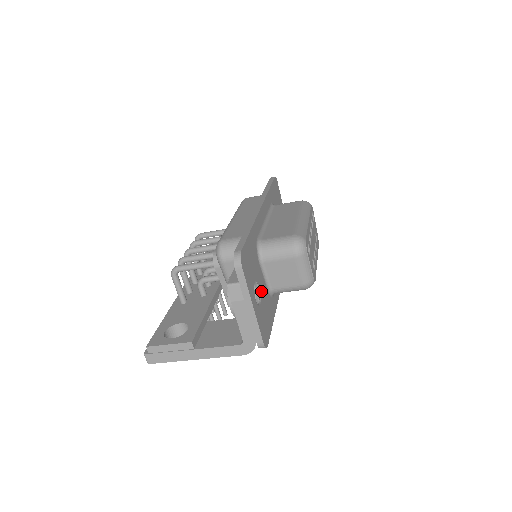
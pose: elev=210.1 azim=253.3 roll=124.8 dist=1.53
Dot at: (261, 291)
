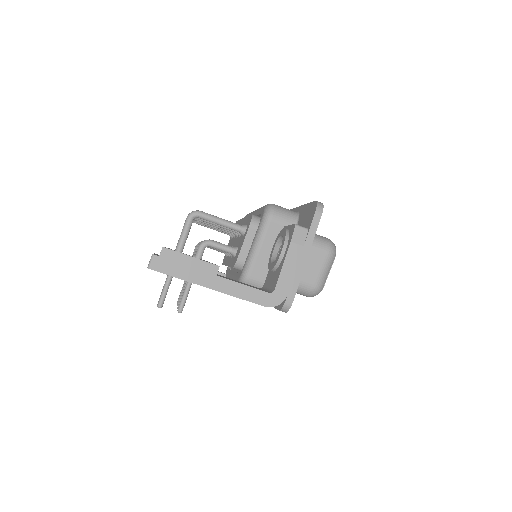
Dot at: occluded
